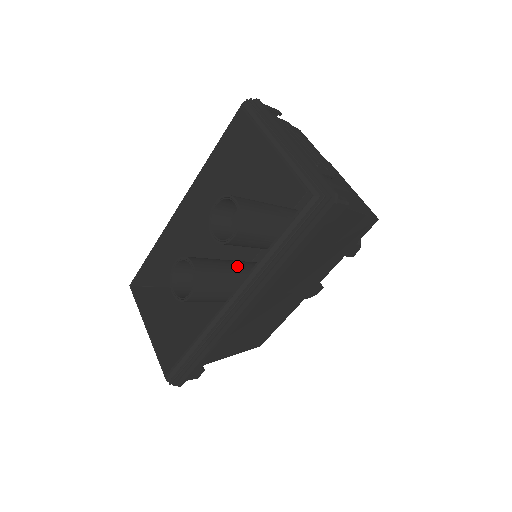
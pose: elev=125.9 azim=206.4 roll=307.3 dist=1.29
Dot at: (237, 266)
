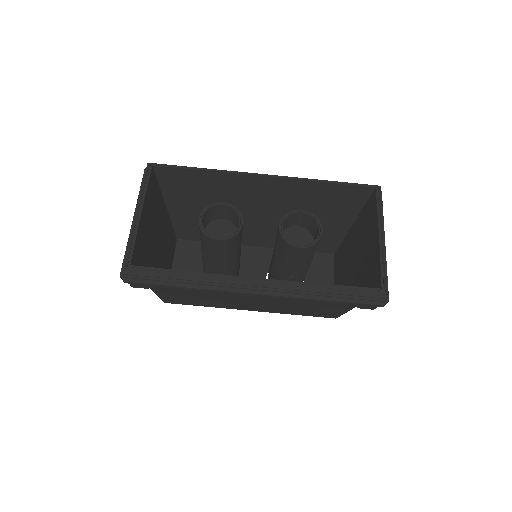
Dot at: occluded
